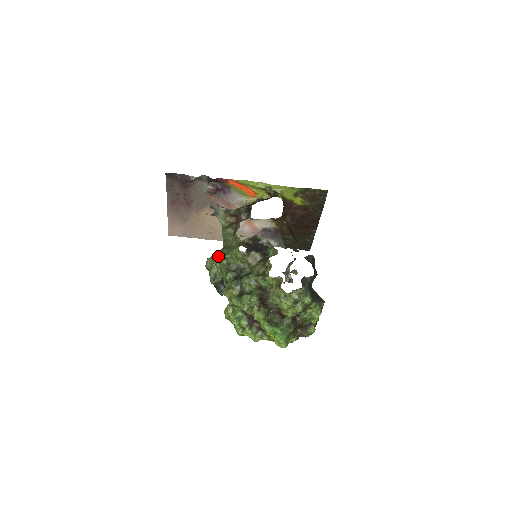
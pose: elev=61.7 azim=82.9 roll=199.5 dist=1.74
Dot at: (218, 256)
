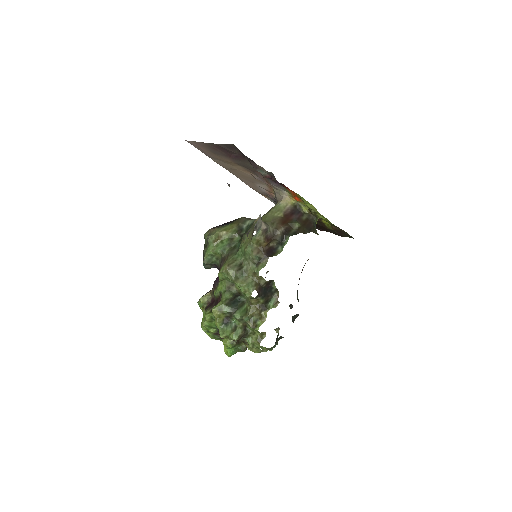
Dot at: (229, 275)
